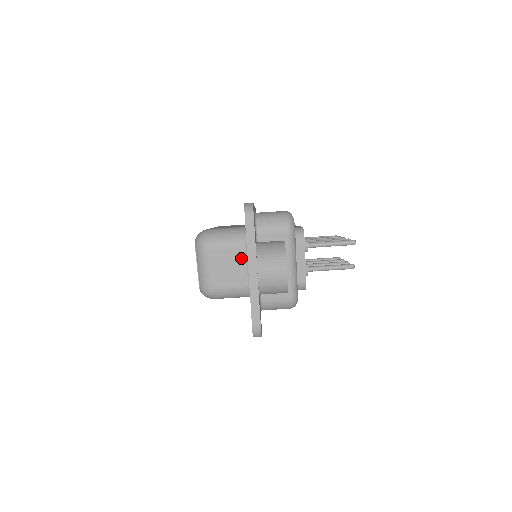
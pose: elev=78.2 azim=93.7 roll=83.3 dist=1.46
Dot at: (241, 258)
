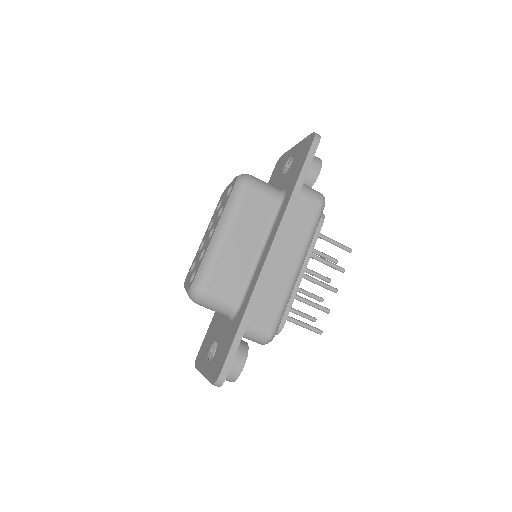
Dot at: occluded
